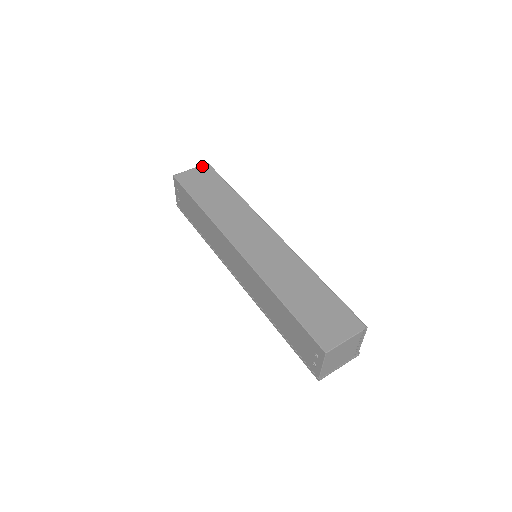
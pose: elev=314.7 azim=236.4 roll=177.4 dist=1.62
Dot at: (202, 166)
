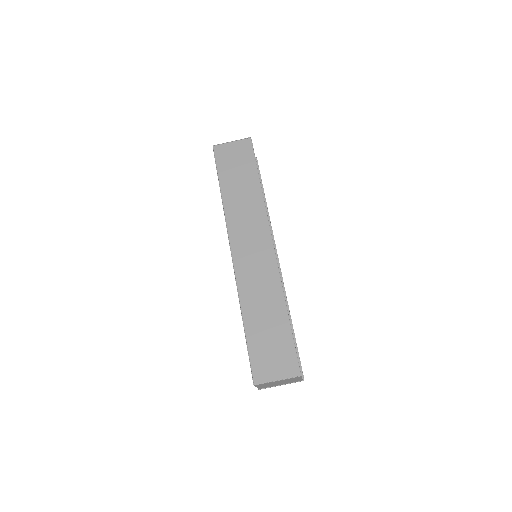
Dot at: (244, 140)
